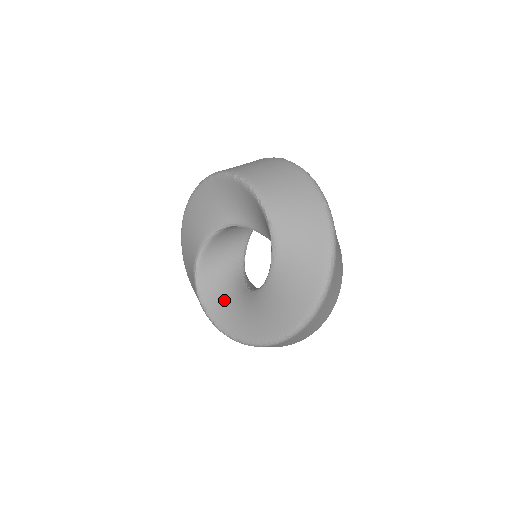
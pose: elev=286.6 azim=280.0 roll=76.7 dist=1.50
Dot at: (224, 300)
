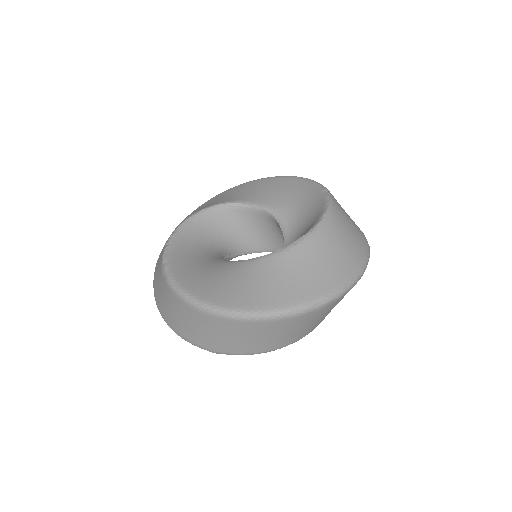
Dot at: (196, 246)
